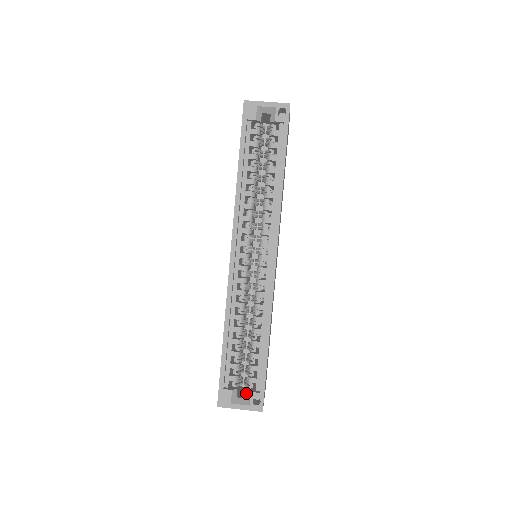
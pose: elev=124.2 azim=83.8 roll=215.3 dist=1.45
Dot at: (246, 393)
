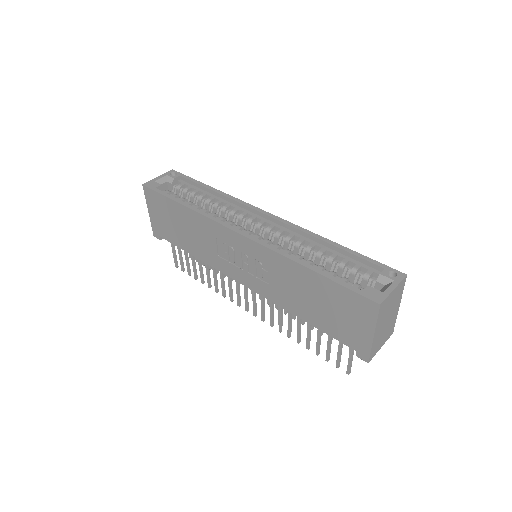
Dot at: (379, 282)
